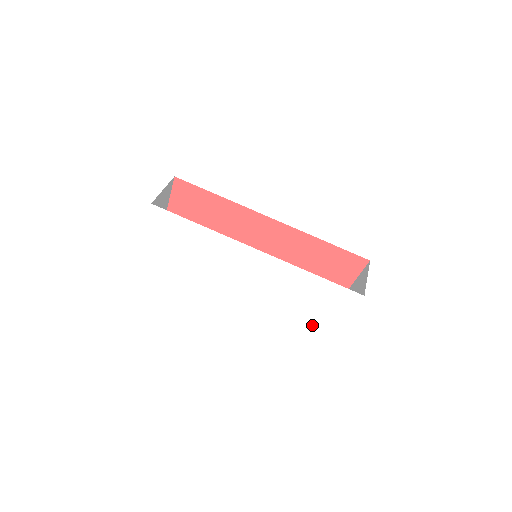
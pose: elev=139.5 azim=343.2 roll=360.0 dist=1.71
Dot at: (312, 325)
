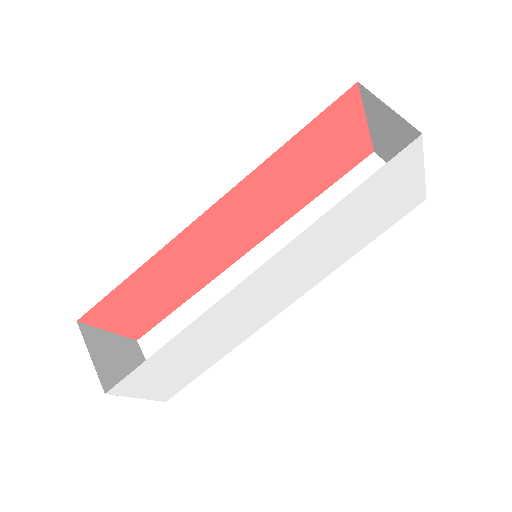
Dot at: (396, 221)
